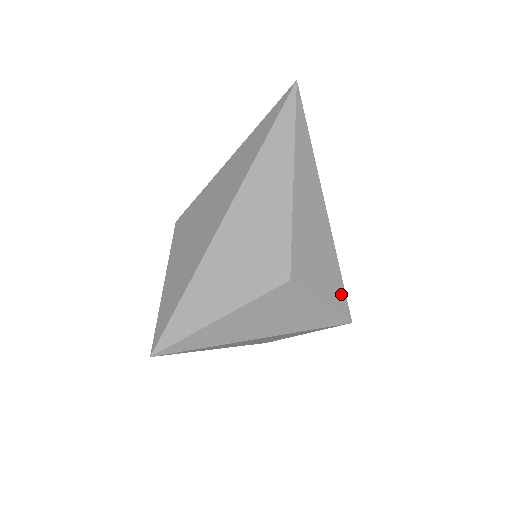
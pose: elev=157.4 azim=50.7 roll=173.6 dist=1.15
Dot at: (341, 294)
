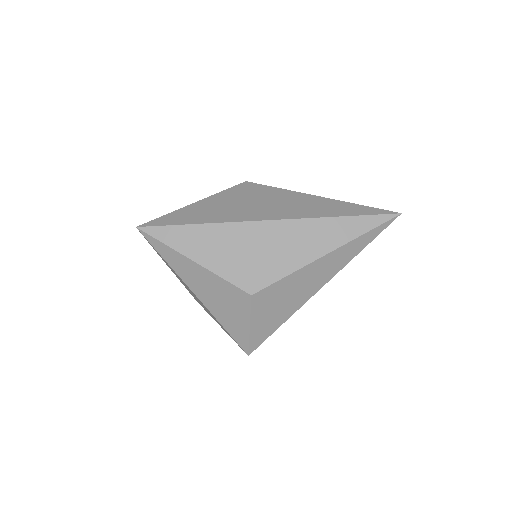
Dot at: (264, 336)
